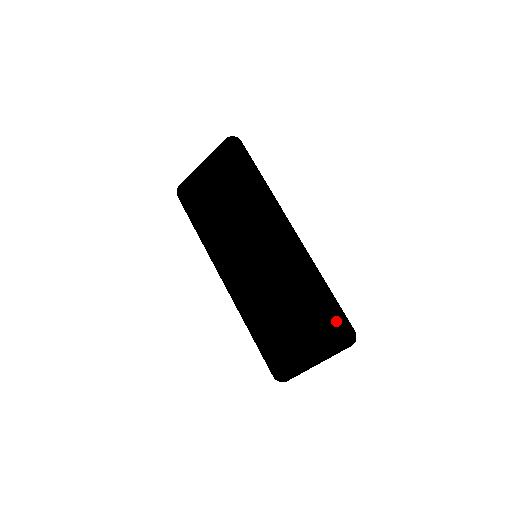
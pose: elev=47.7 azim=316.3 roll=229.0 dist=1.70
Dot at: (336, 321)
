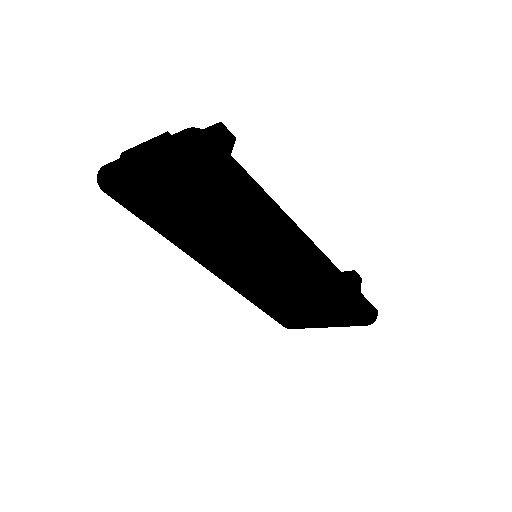
Dot at: (362, 316)
